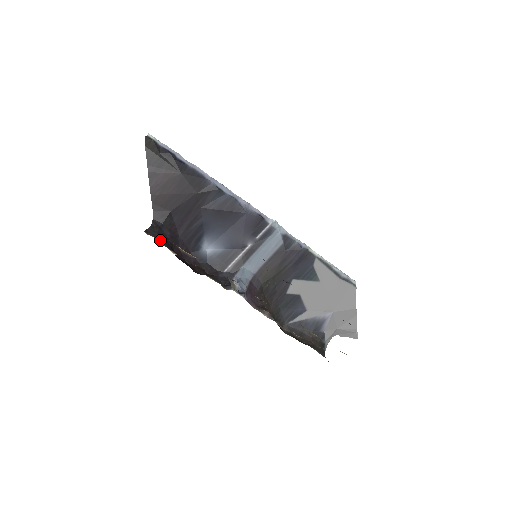
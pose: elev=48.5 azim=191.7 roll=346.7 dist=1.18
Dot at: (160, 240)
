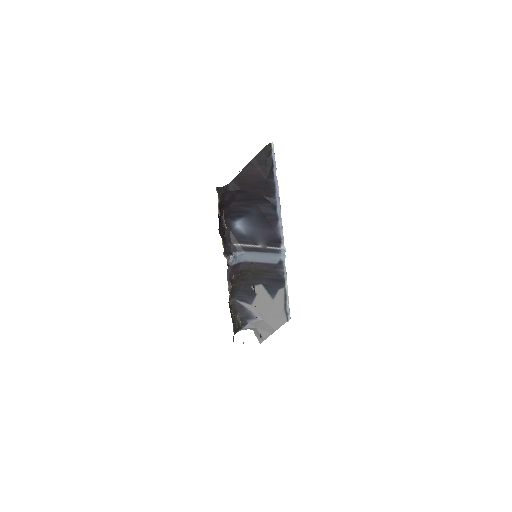
Dot at: (219, 199)
